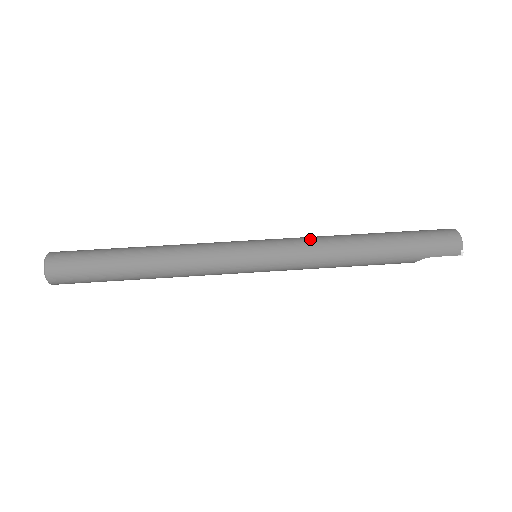
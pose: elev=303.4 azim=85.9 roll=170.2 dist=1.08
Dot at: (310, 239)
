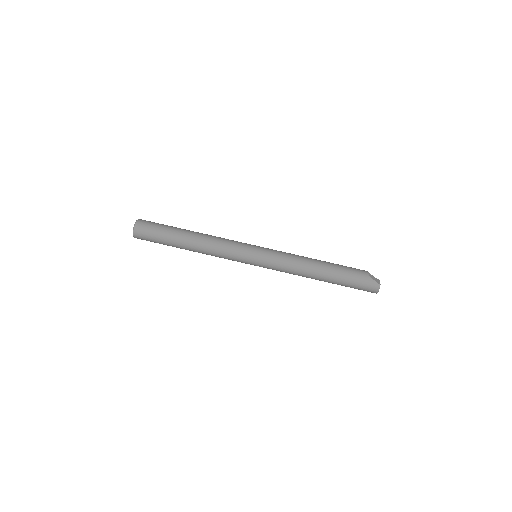
Dot at: (288, 267)
